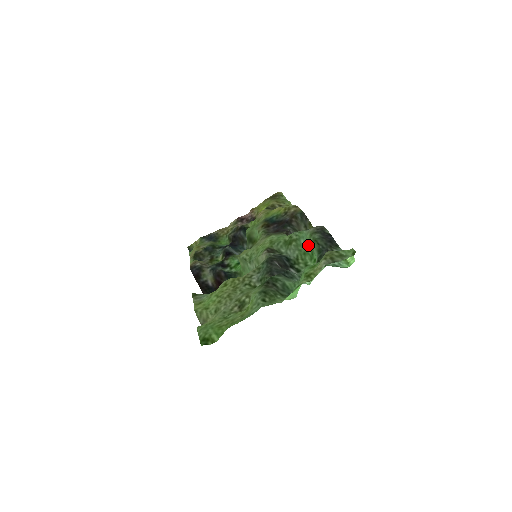
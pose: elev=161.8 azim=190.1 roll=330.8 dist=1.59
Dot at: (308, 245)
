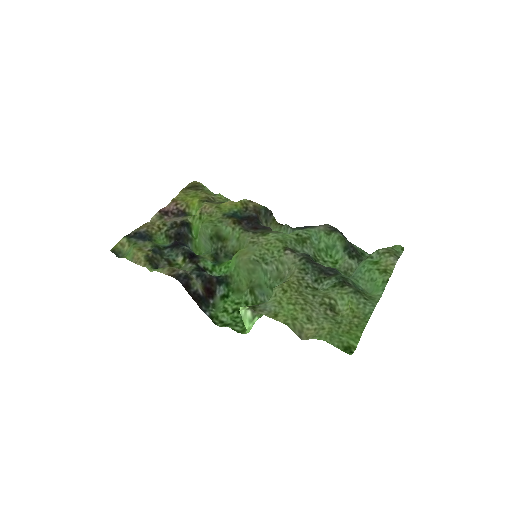
Dot at: (325, 243)
